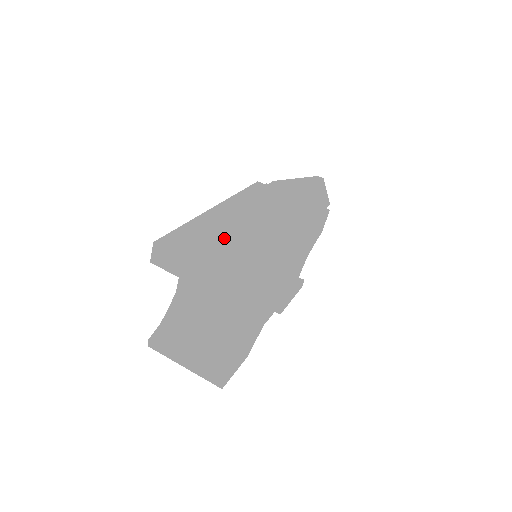
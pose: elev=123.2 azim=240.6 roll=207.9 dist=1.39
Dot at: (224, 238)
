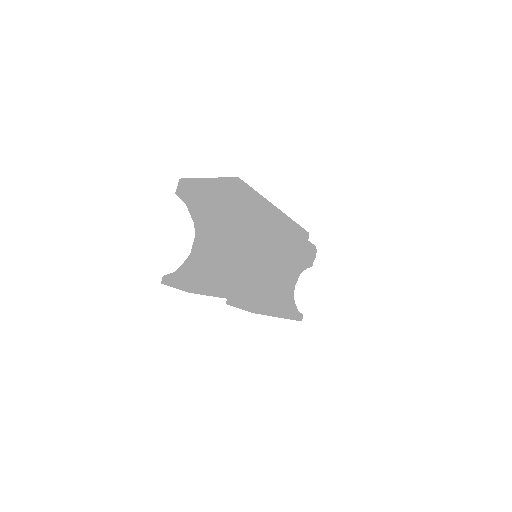
Dot at: occluded
